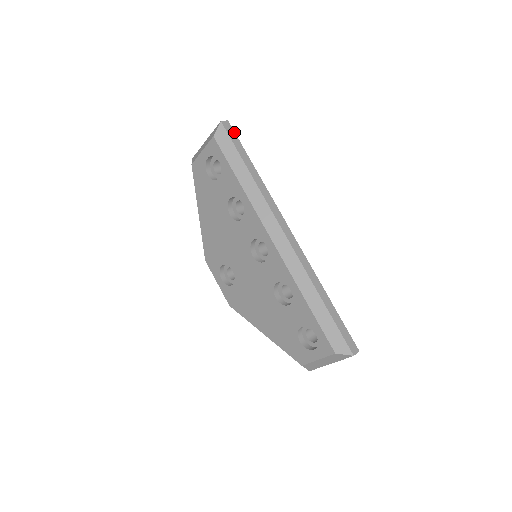
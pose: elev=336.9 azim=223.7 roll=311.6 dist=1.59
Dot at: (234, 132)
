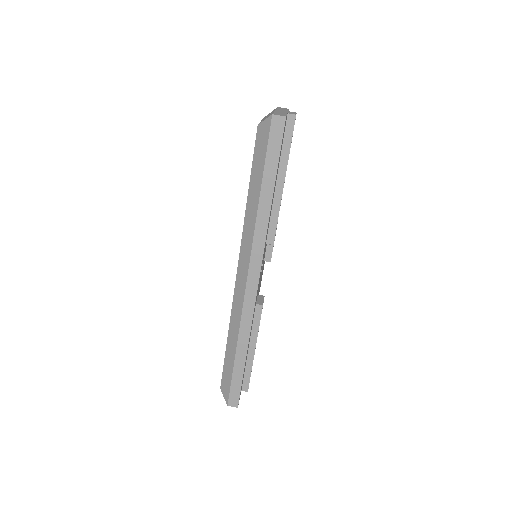
Dot at: (282, 137)
